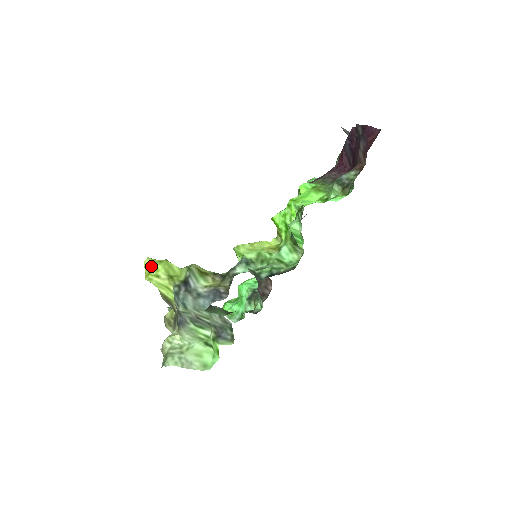
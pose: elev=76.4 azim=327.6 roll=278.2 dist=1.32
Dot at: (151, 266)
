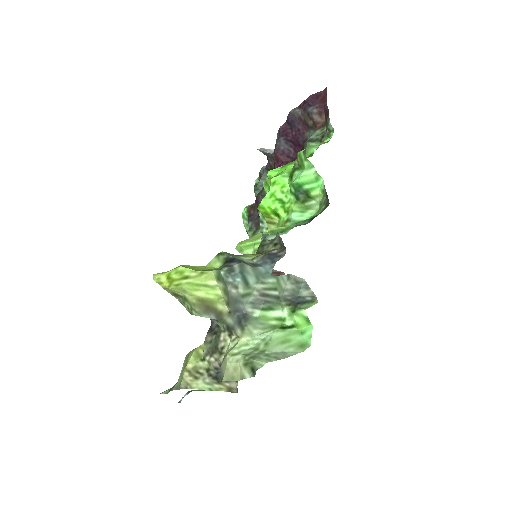
Dot at: (168, 275)
